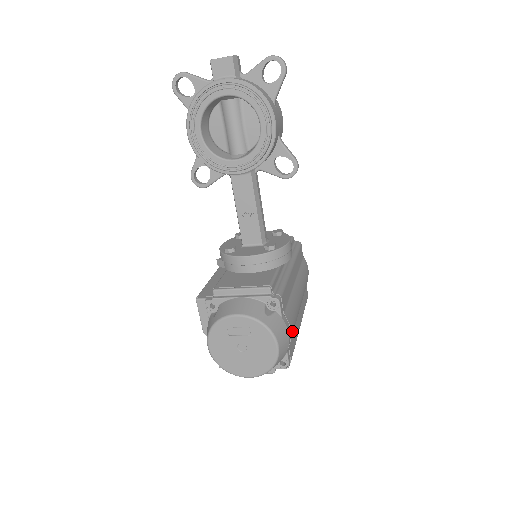
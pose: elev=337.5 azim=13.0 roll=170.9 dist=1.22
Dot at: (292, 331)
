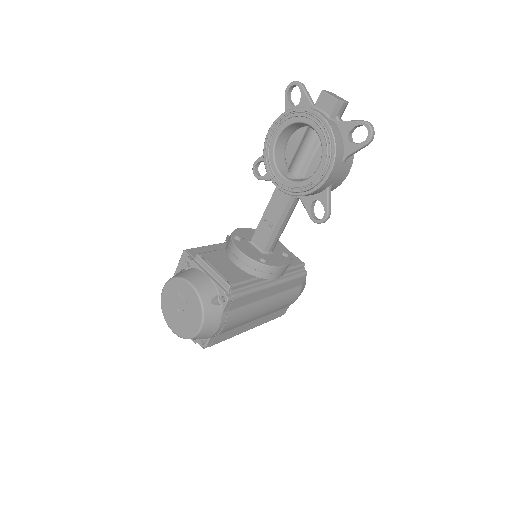
Dot at: (227, 328)
